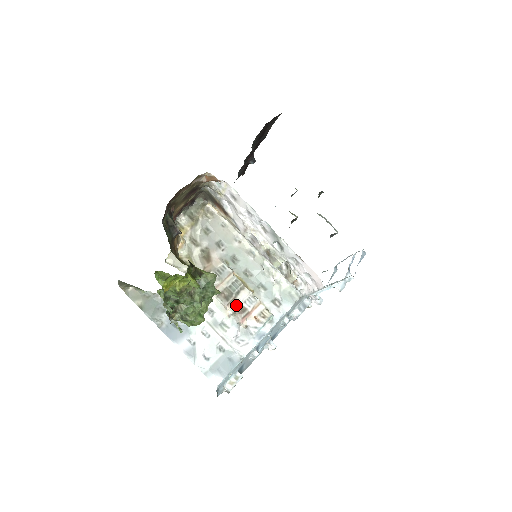
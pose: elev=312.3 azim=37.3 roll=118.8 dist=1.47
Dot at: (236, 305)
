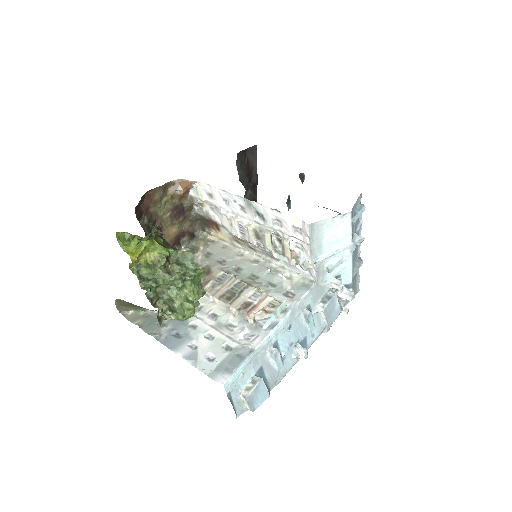
Dot at: (240, 302)
